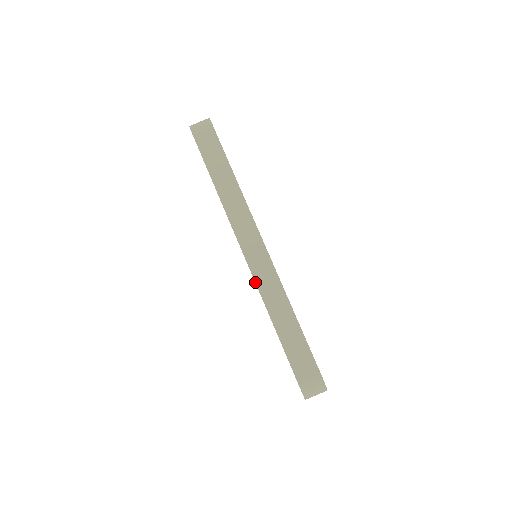
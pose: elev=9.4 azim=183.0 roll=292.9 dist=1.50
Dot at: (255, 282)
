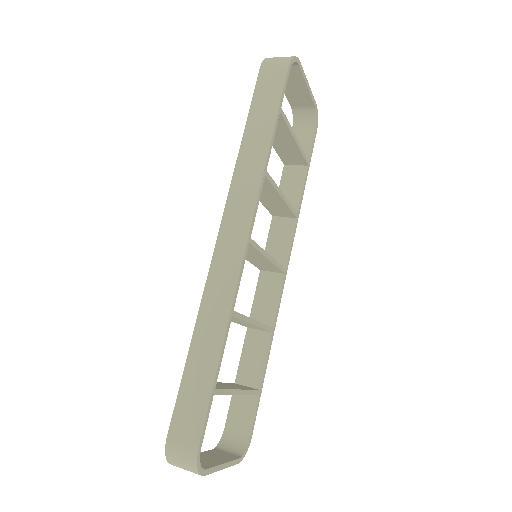
Dot at: (207, 279)
